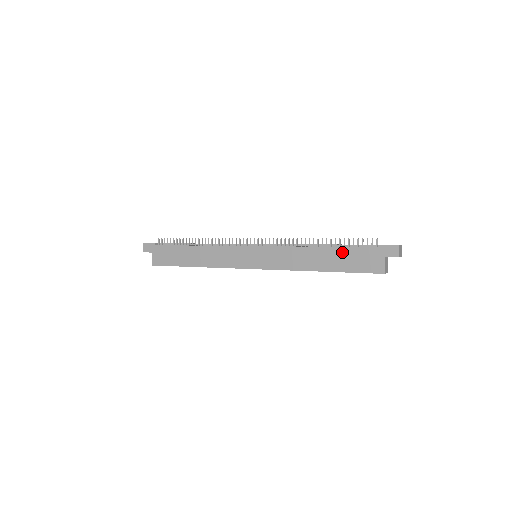
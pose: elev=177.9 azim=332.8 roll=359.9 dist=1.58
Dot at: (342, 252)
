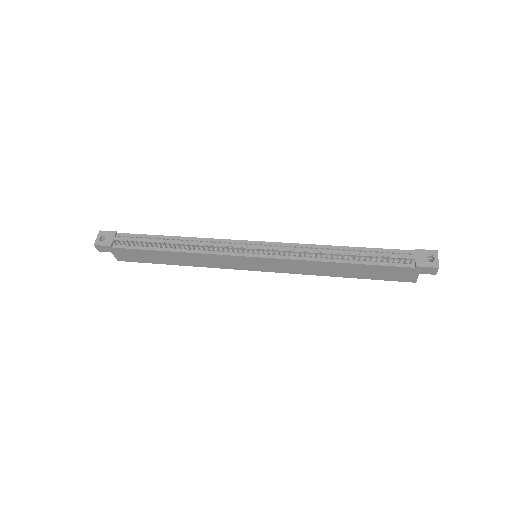
Dot at: (369, 268)
